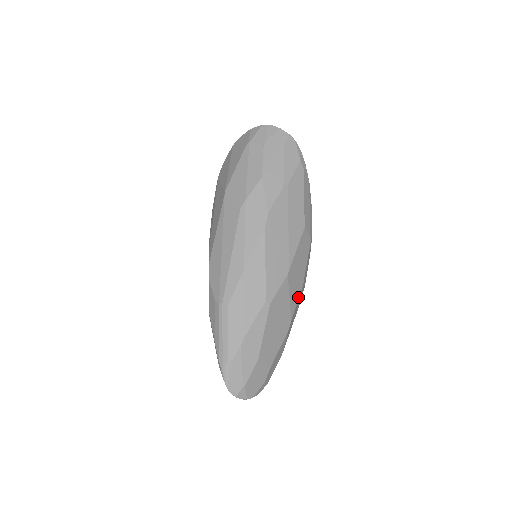
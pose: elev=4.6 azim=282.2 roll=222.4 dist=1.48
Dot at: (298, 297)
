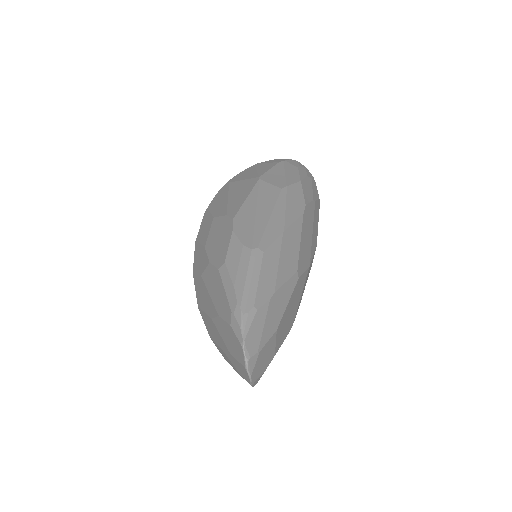
Dot at: occluded
